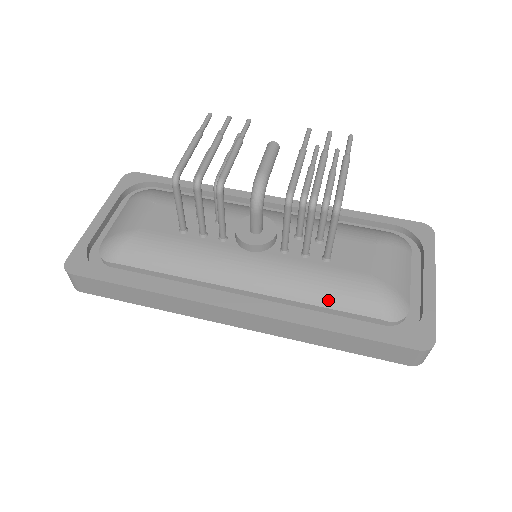
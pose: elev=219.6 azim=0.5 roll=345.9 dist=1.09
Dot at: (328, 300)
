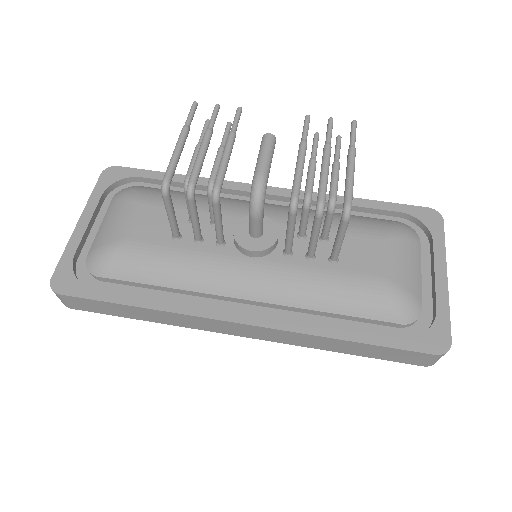
Dot at: (338, 306)
